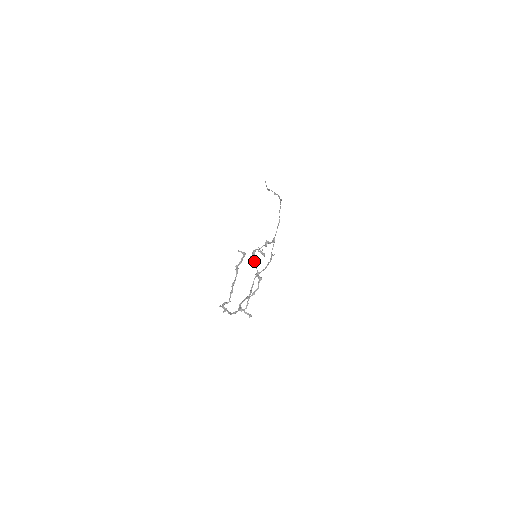
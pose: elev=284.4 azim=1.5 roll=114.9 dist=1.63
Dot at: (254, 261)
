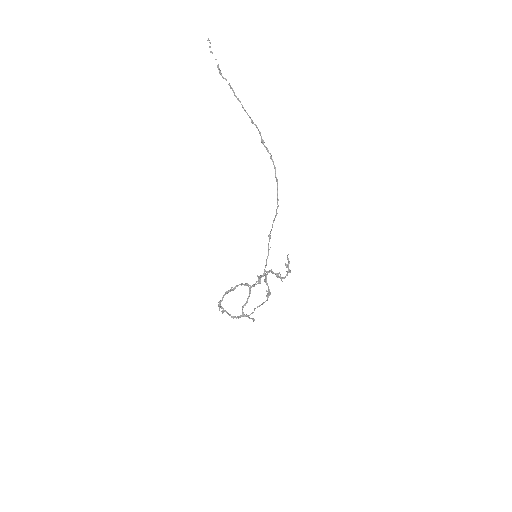
Dot at: (266, 279)
